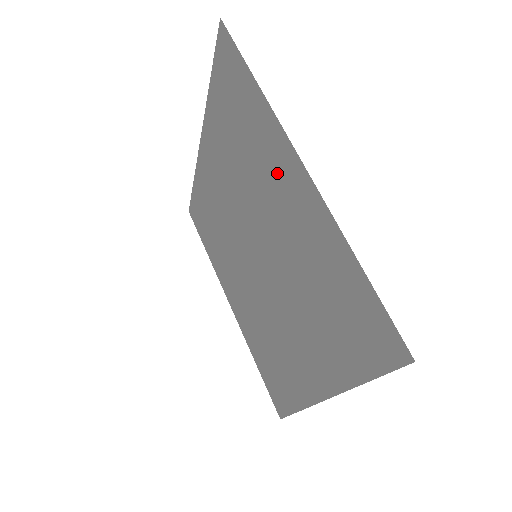
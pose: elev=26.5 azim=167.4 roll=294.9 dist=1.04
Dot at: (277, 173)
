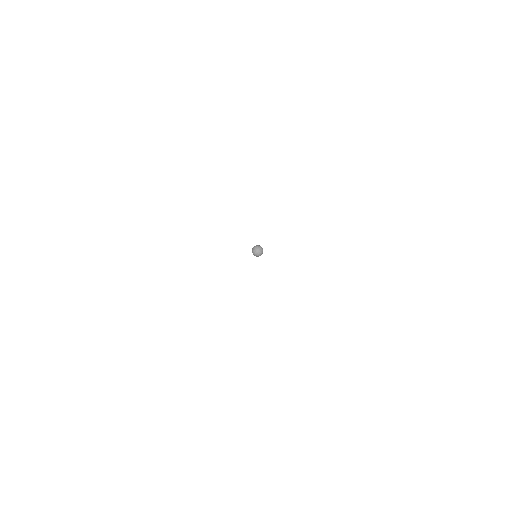
Dot at: occluded
